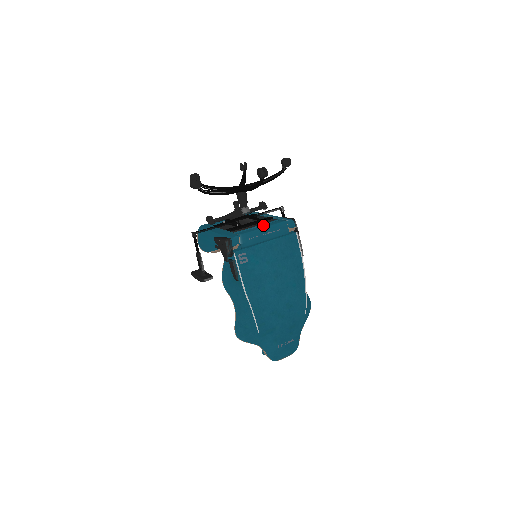
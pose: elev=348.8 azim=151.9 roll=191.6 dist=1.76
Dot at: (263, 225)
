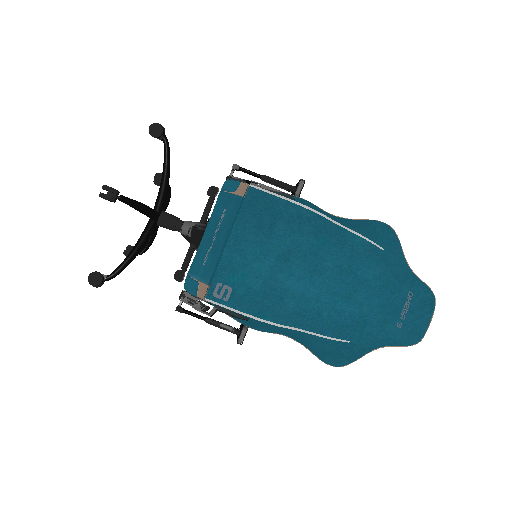
Dot at: occluded
